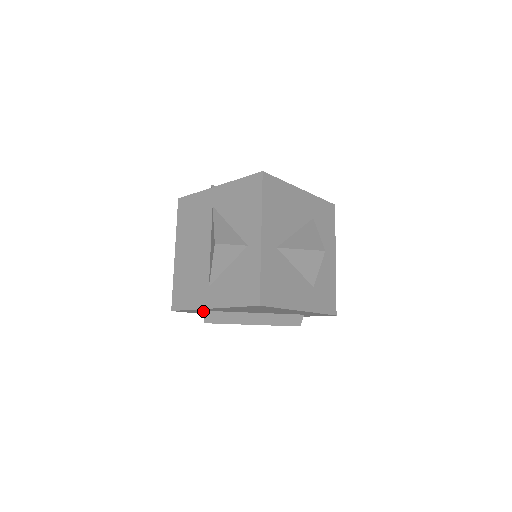
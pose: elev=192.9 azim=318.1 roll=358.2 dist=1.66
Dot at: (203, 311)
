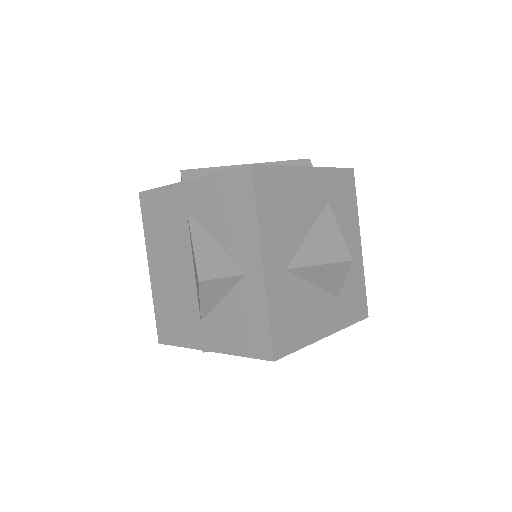
Dot at: occluded
